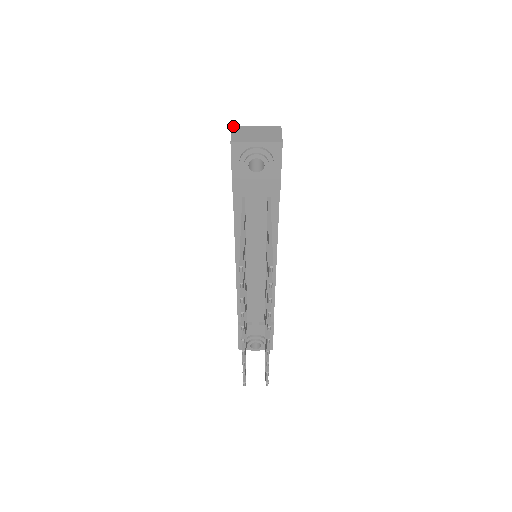
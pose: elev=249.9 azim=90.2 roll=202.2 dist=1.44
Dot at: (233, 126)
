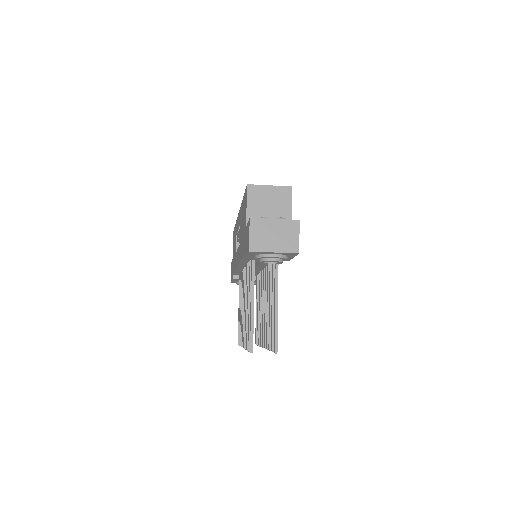
Dot at: (251, 218)
